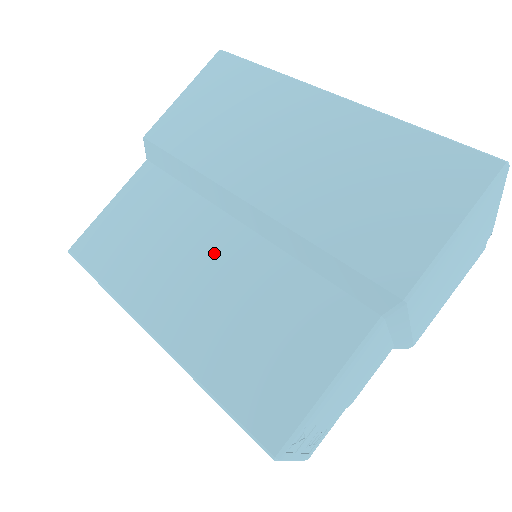
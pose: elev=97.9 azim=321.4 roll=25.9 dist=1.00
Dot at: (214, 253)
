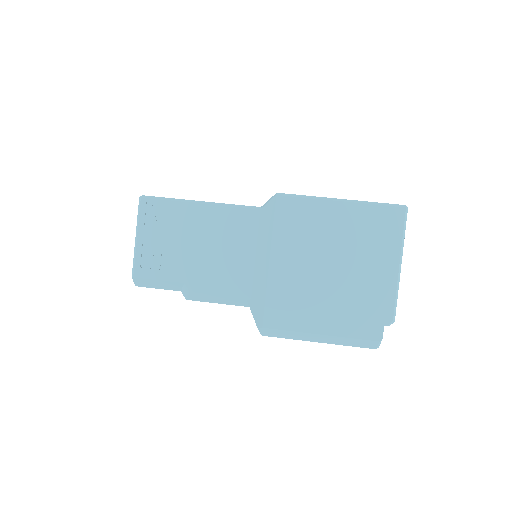
Dot at: occluded
